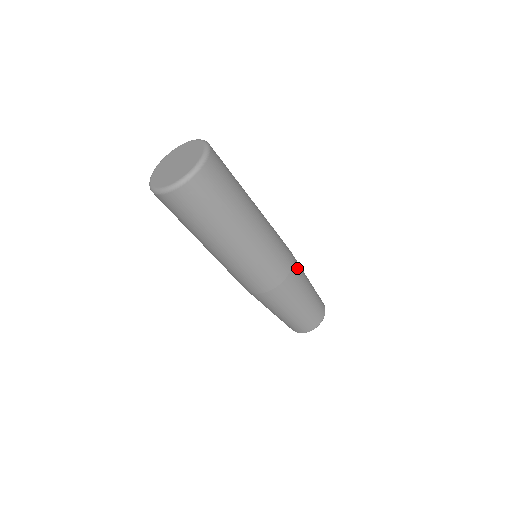
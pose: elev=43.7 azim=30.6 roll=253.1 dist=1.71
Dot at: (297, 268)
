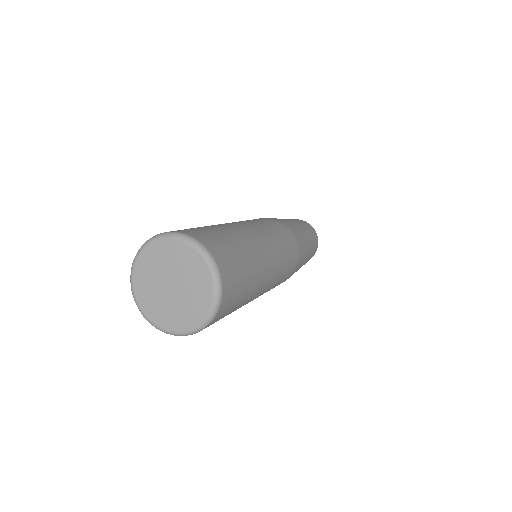
Dot at: occluded
